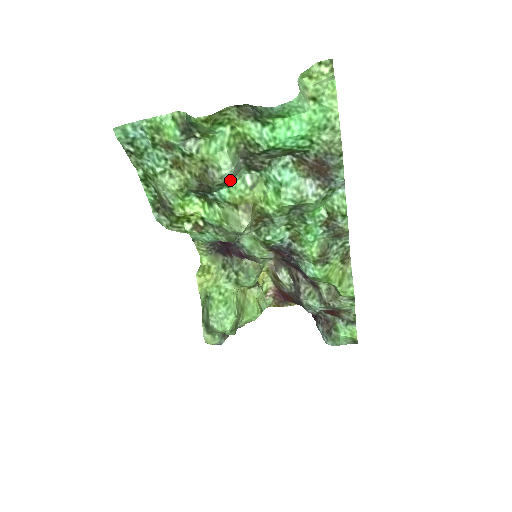
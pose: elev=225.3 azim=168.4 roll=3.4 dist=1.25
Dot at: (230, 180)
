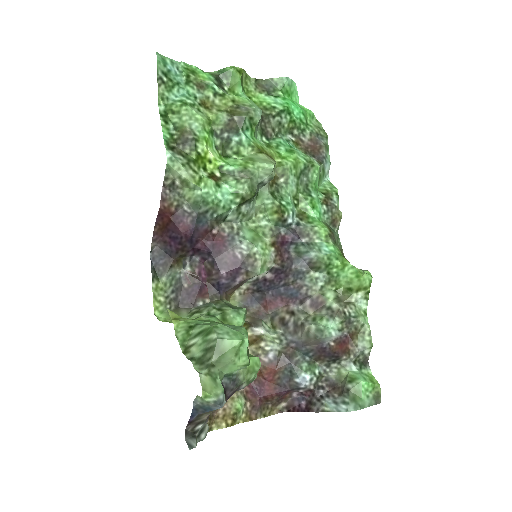
Dot at: (258, 120)
